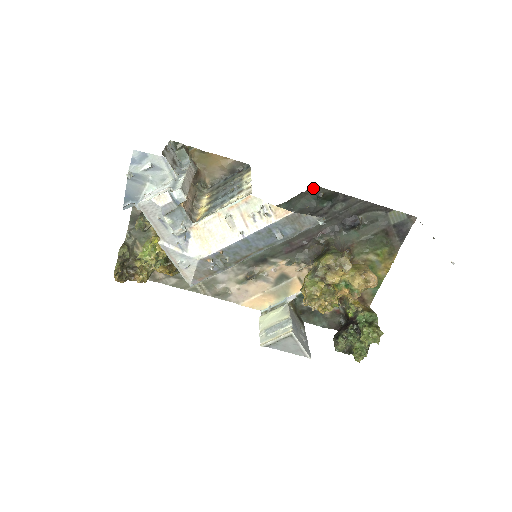
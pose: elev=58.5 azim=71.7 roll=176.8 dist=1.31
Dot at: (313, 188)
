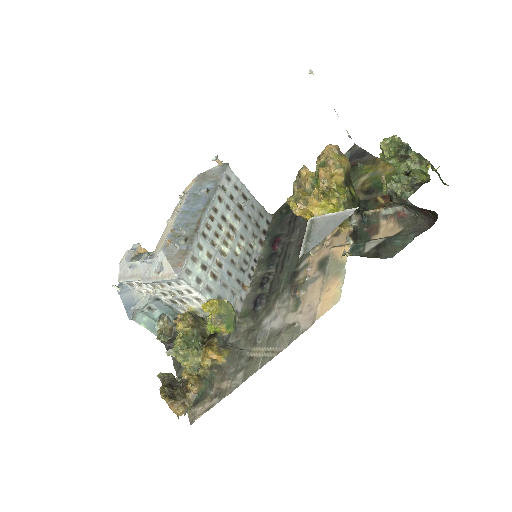
Dot at: (274, 216)
